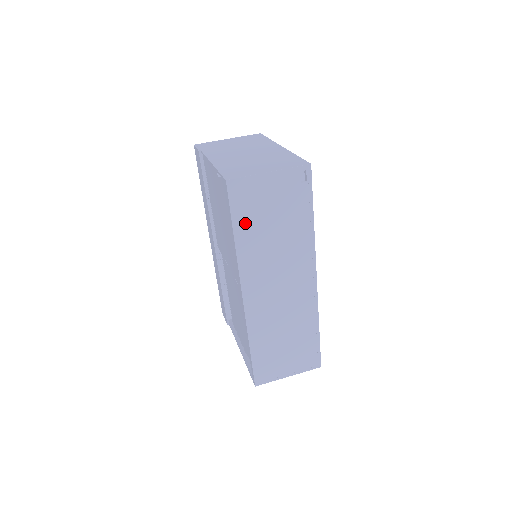
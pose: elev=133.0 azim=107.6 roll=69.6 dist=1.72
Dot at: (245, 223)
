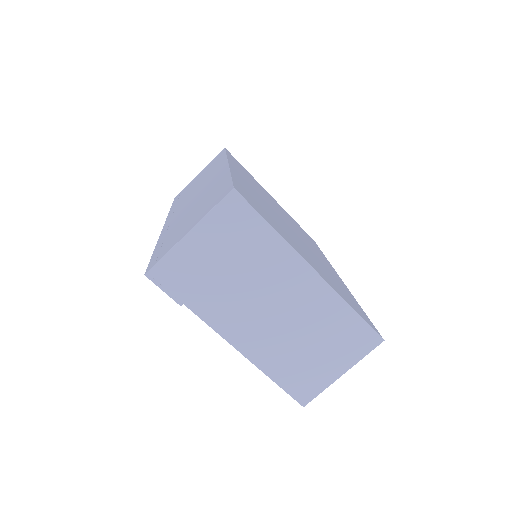
Dot at: occluded
